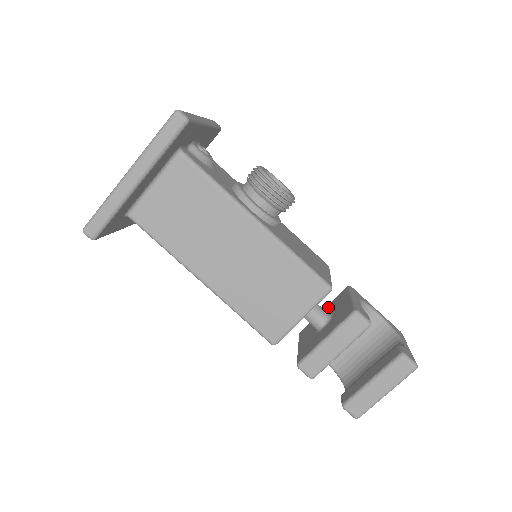
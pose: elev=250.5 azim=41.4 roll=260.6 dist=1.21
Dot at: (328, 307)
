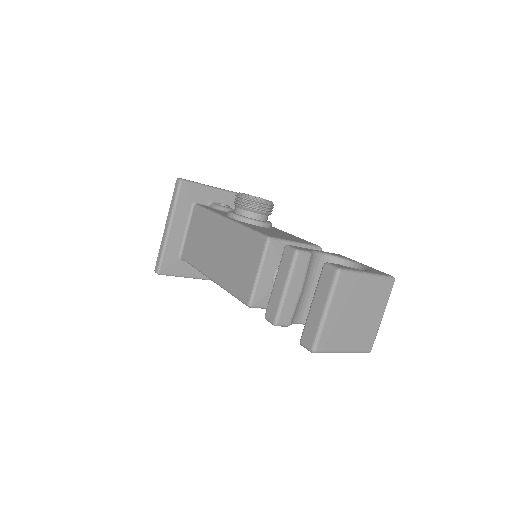
Dot at: occluded
